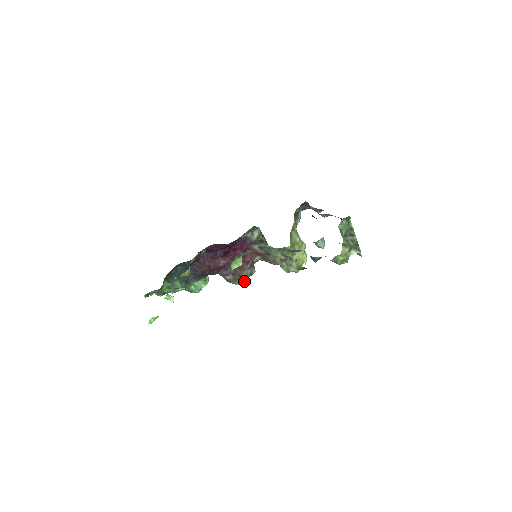
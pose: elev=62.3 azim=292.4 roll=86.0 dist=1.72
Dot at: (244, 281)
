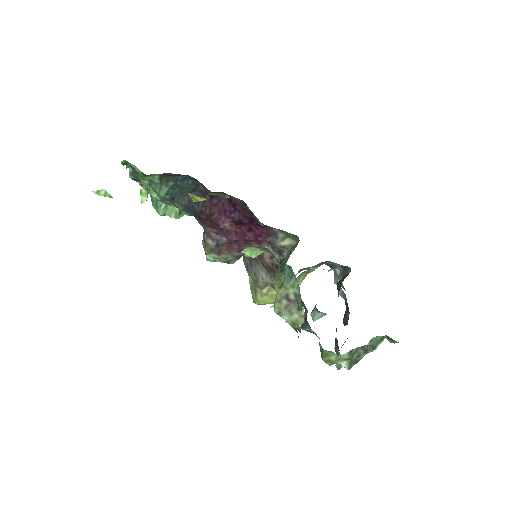
Dot at: (215, 260)
